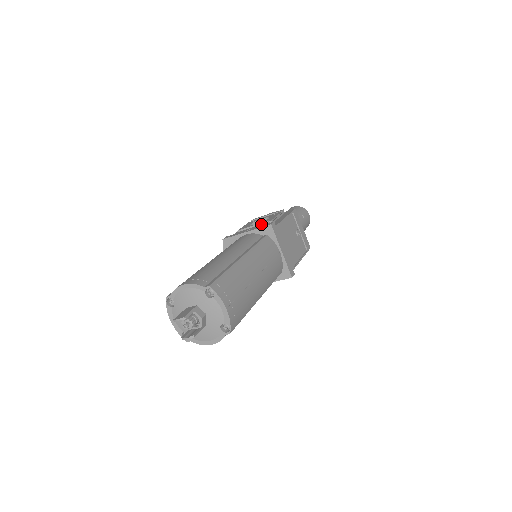
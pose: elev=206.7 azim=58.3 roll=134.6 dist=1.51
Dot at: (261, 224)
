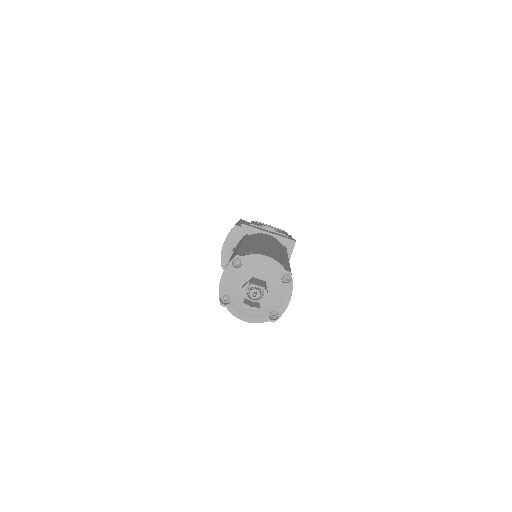
Dot at: (278, 233)
